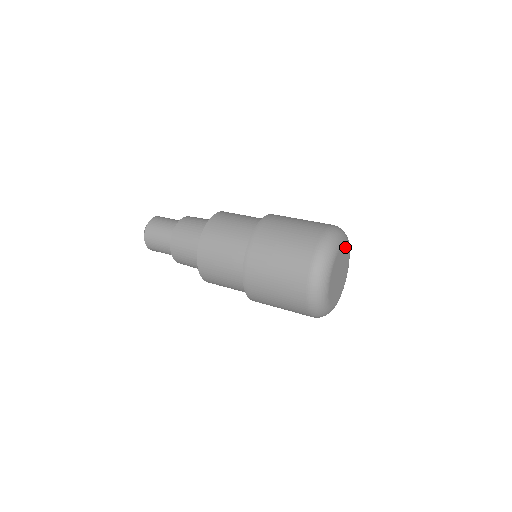
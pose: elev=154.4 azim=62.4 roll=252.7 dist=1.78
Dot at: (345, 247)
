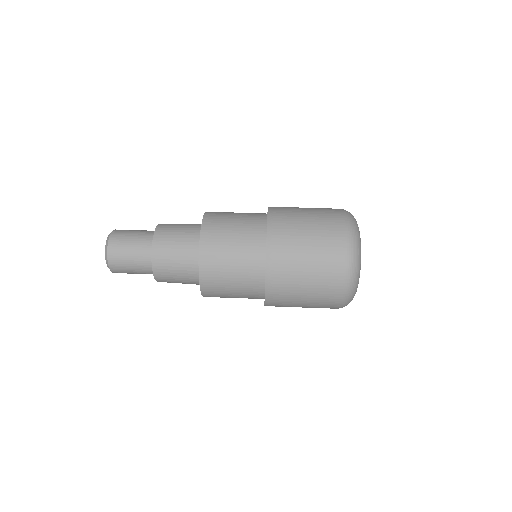
Dot at: occluded
